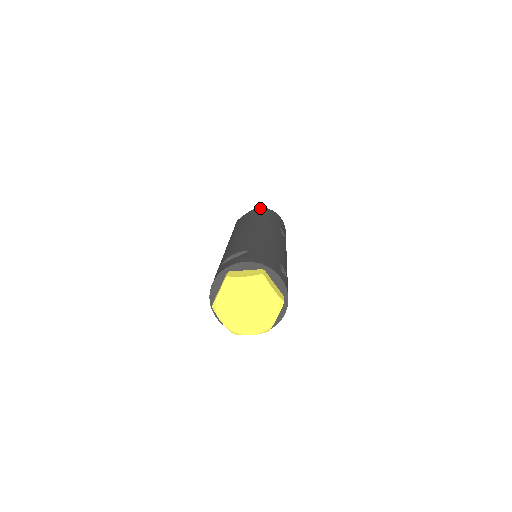
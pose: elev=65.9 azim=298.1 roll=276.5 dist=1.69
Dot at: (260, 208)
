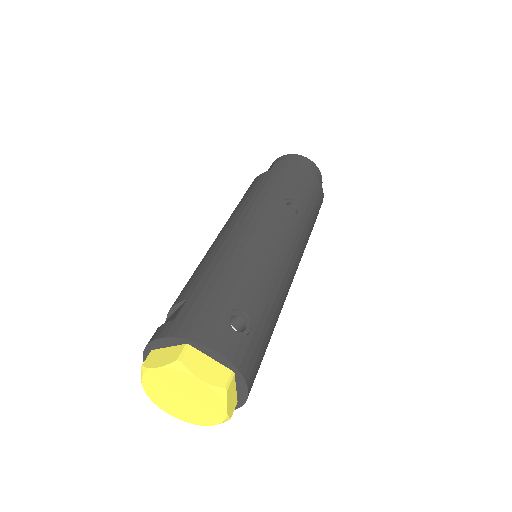
Dot at: occluded
